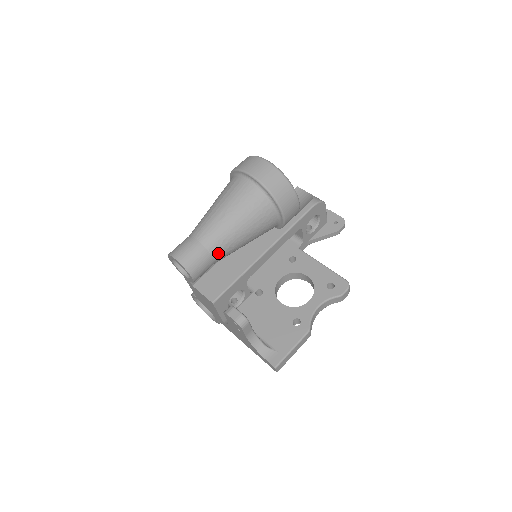
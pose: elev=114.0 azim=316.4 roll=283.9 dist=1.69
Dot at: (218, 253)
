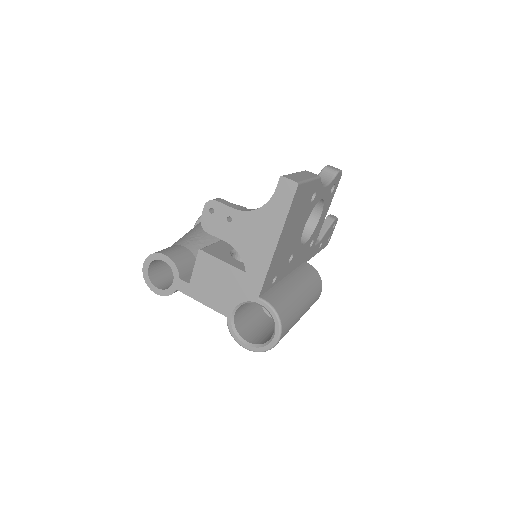
Dot at: (186, 243)
